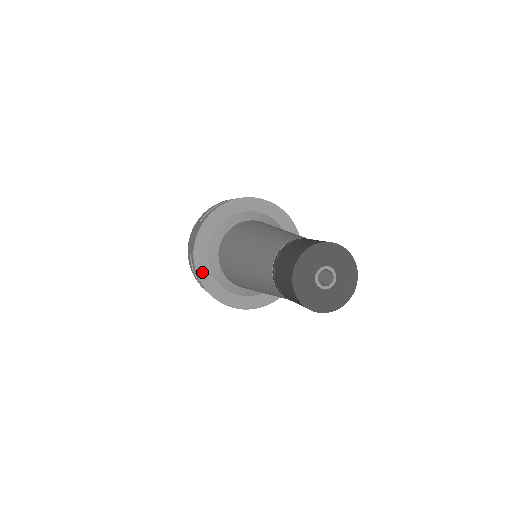
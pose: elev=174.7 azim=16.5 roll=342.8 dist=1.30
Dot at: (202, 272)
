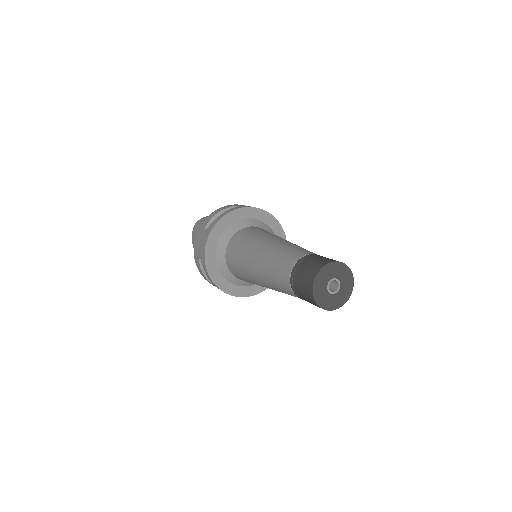
Dot at: (212, 272)
